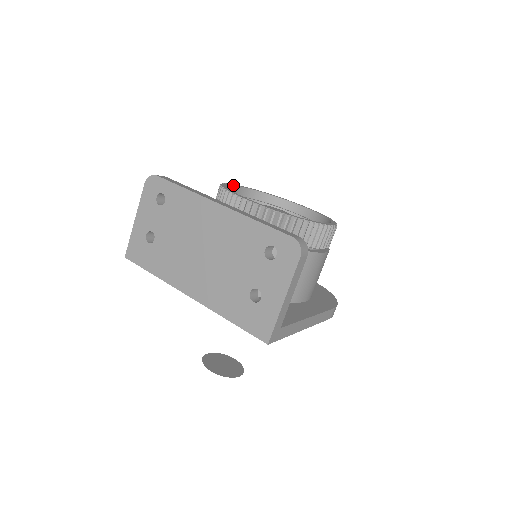
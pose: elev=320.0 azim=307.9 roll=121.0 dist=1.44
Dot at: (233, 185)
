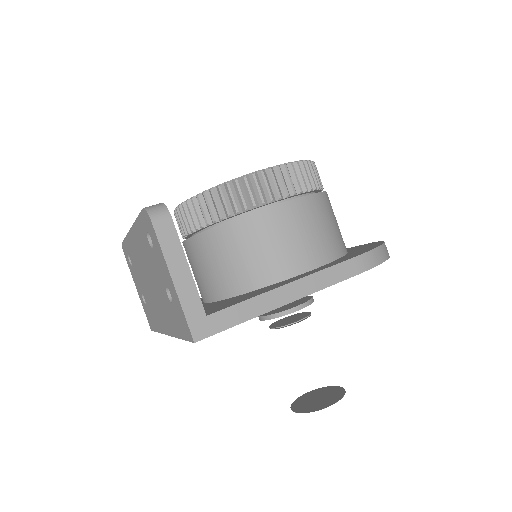
Dot at: occluded
